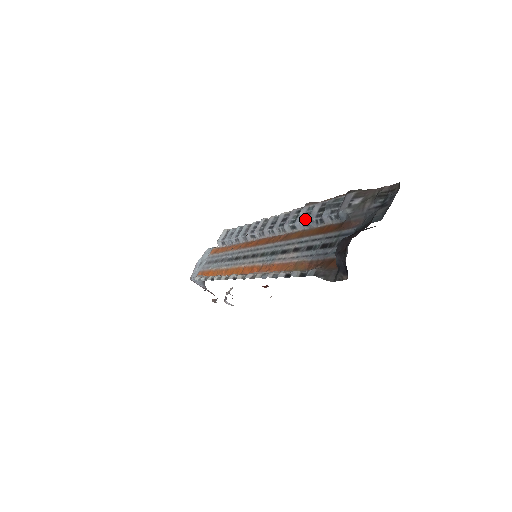
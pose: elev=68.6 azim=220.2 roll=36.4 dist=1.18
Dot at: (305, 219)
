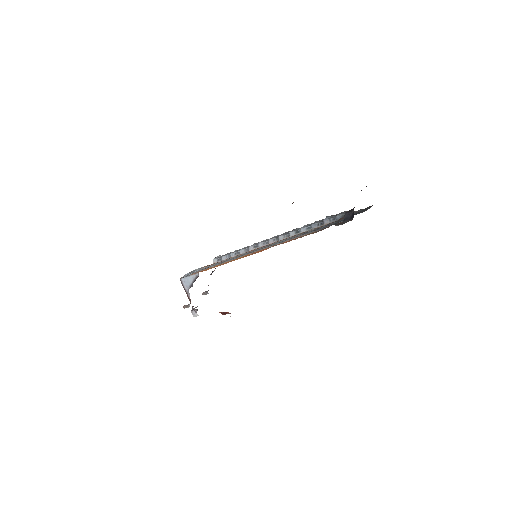
Dot at: (309, 226)
